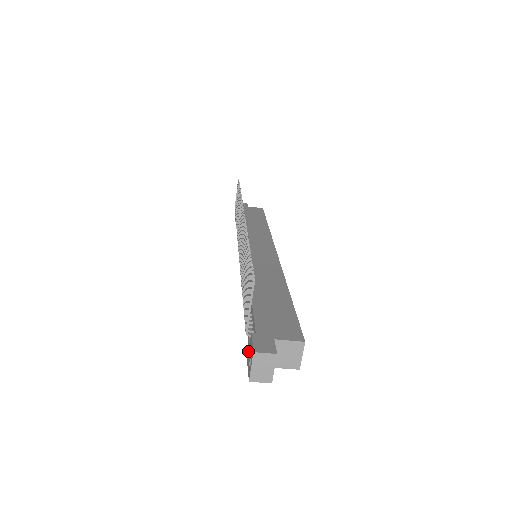
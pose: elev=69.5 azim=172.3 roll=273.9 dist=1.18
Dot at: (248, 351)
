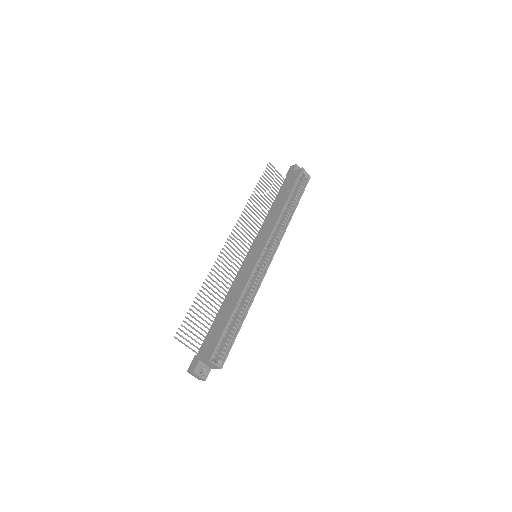
Dot at: occluded
